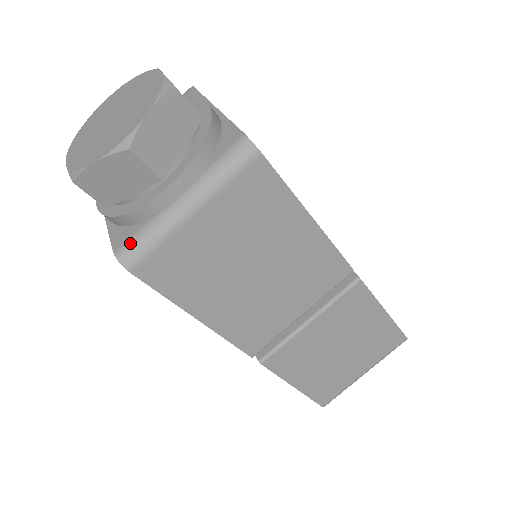
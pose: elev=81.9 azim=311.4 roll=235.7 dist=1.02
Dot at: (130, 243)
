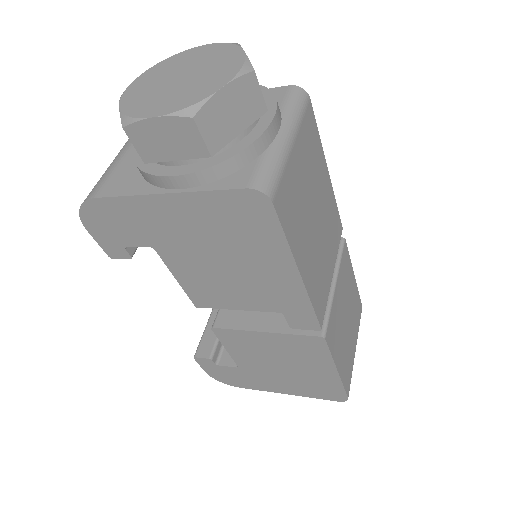
Dot at: (260, 174)
